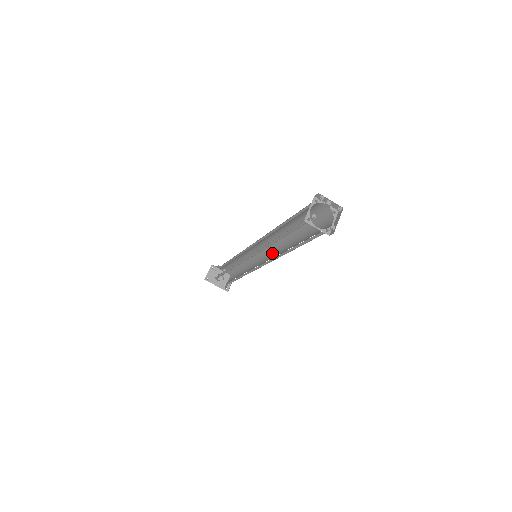
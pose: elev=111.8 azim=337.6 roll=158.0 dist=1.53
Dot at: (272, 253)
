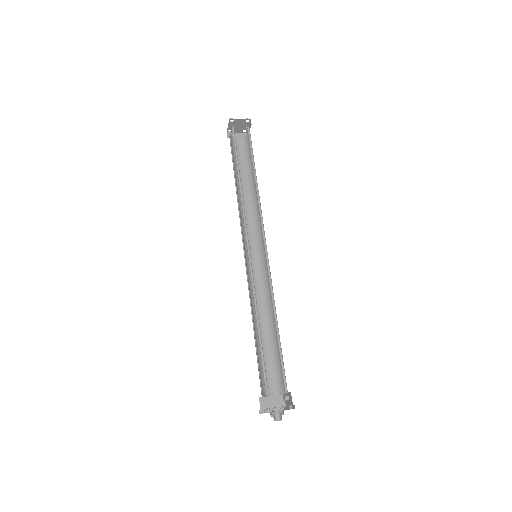
Dot at: occluded
